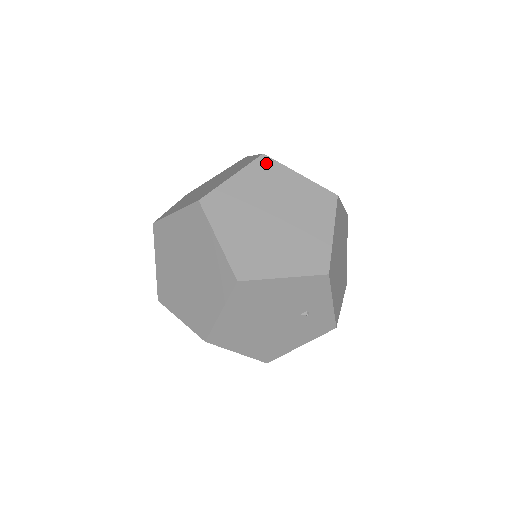
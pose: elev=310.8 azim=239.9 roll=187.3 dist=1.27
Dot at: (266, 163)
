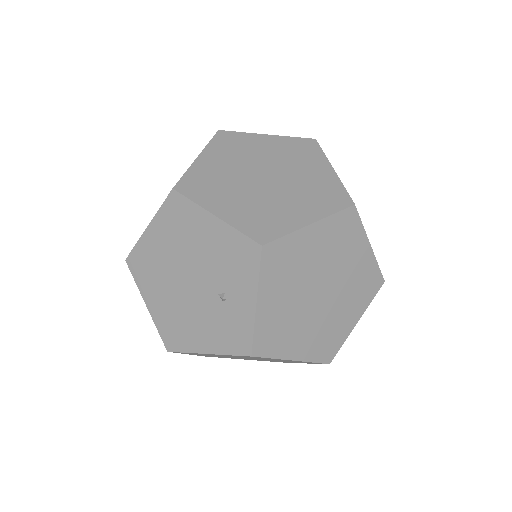
Dot at: (310, 145)
